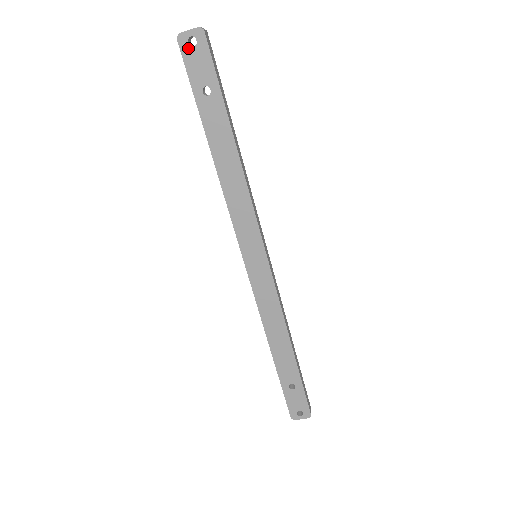
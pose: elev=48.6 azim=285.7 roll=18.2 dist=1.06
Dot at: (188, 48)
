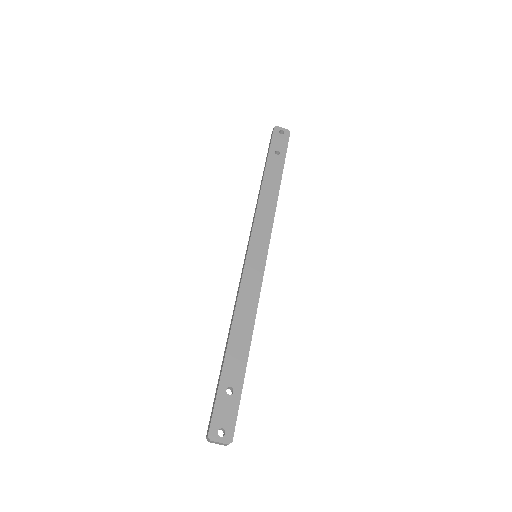
Dot at: (278, 133)
